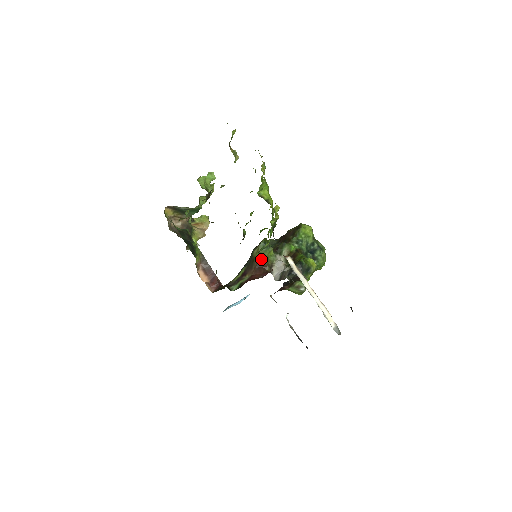
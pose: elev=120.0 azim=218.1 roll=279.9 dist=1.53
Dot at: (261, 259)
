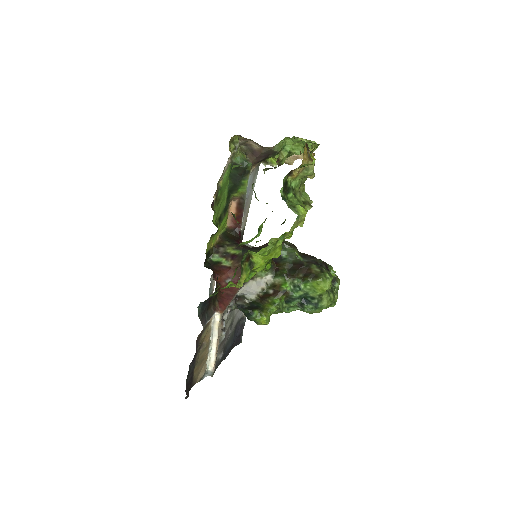
Dot at: occluded
